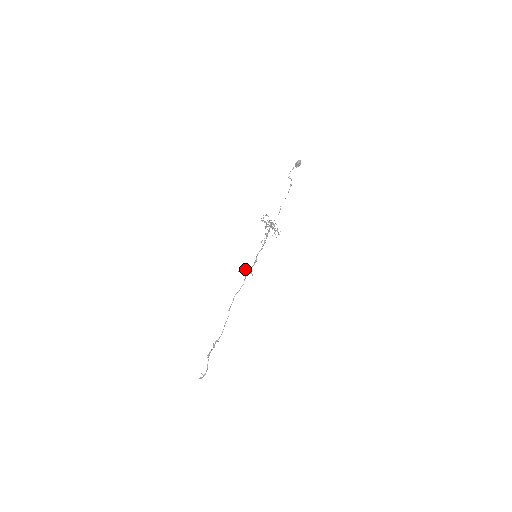
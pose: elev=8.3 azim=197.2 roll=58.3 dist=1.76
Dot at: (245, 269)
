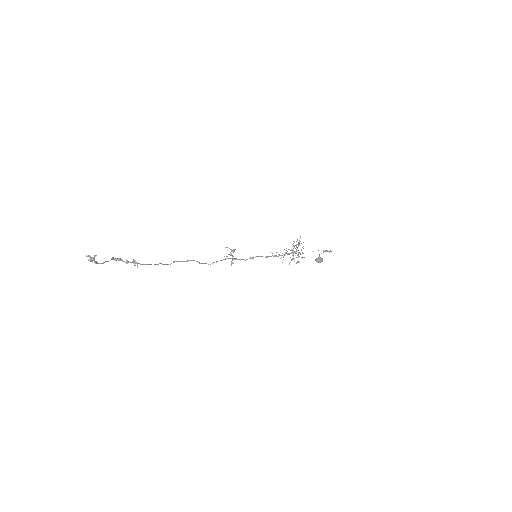
Dot at: occluded
